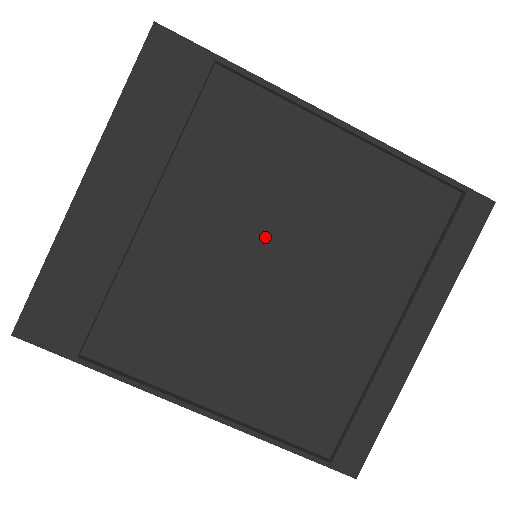
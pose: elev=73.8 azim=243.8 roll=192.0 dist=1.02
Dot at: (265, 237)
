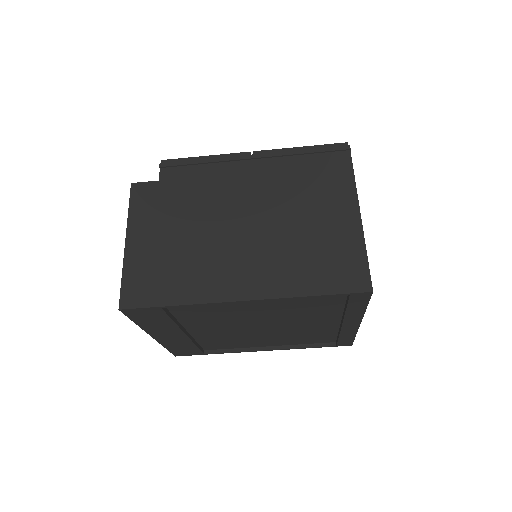
Dot at: (248, 322)
